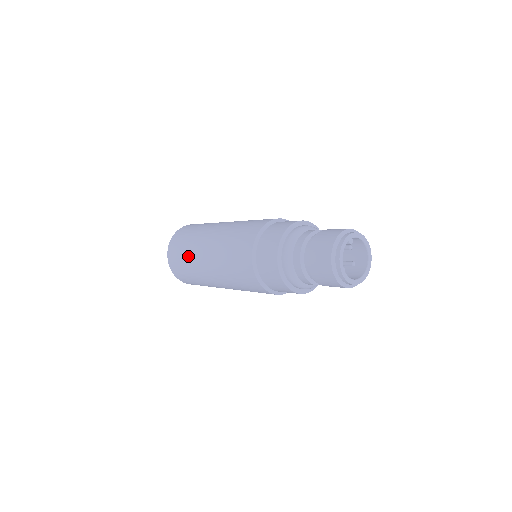
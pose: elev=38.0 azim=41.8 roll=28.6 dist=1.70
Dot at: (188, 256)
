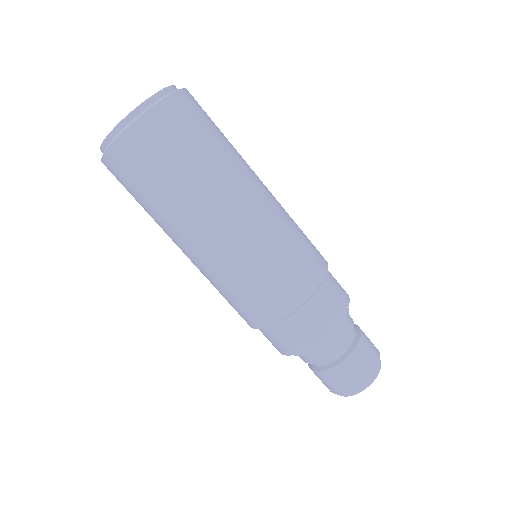
Dot at: (166, 200)
